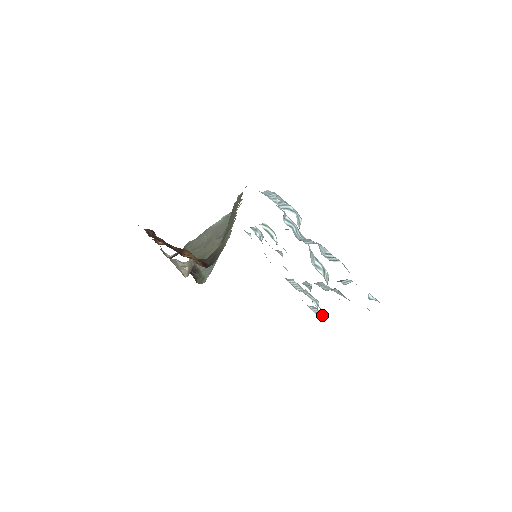
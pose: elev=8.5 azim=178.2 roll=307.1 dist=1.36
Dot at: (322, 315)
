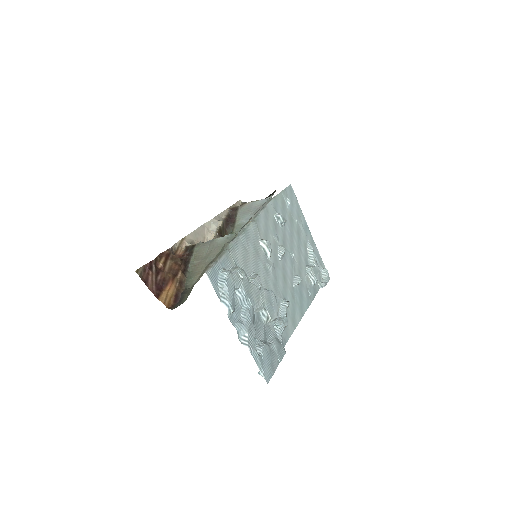
Dot at: (322, 285)
